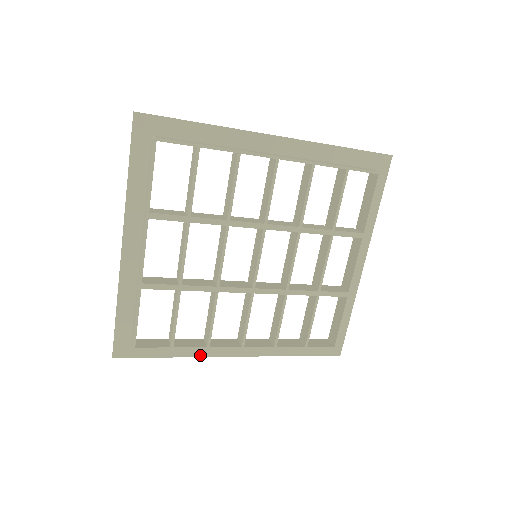
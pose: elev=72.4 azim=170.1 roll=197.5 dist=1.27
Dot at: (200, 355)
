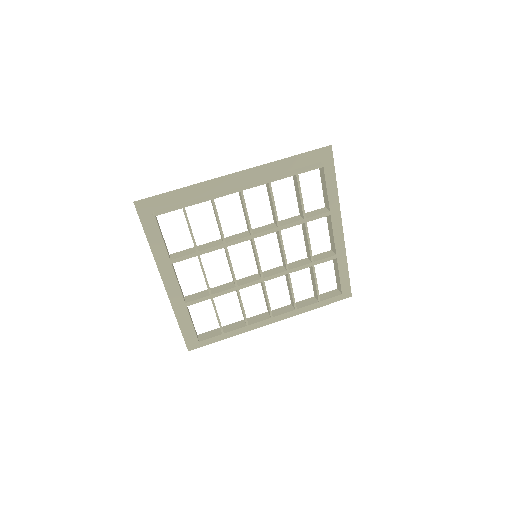
Dot at: (246, 331)
